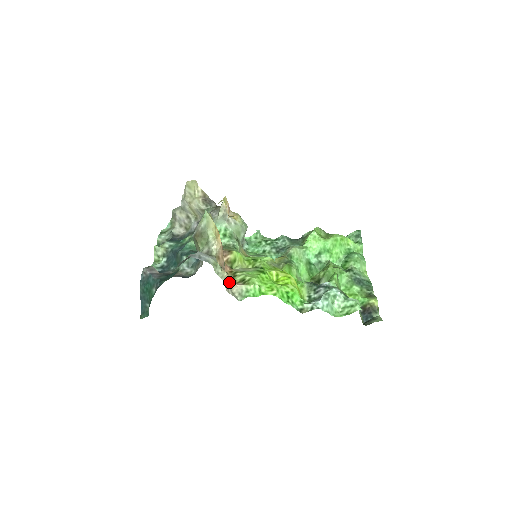
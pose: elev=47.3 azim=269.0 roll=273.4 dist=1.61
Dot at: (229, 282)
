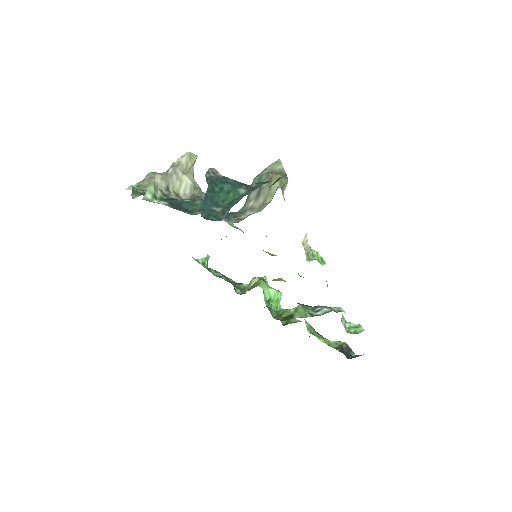
Dot at: occluded
